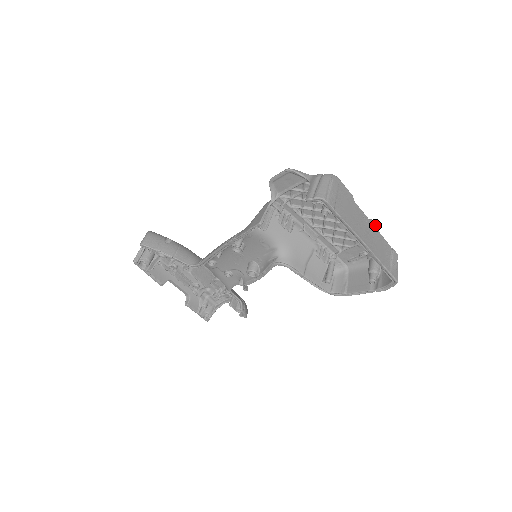
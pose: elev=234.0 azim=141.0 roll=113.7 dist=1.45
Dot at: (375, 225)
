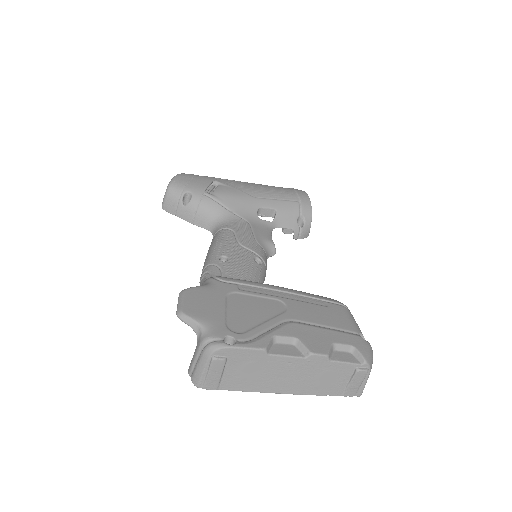
Dot at: (319, 357)
